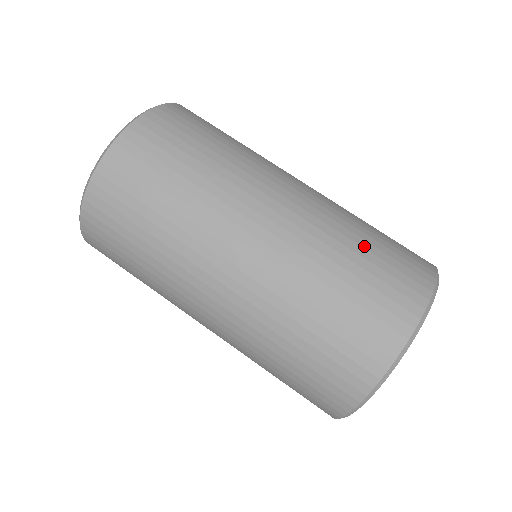
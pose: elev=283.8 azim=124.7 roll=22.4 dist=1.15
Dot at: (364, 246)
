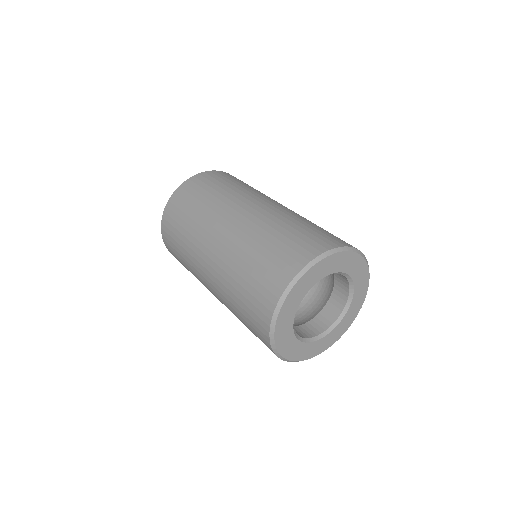
Dot at: (315, 225)
